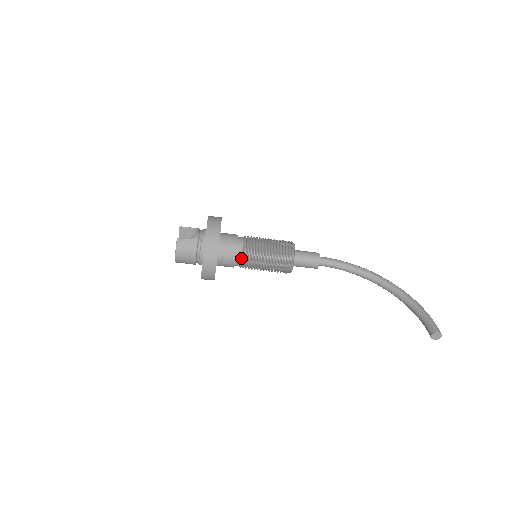
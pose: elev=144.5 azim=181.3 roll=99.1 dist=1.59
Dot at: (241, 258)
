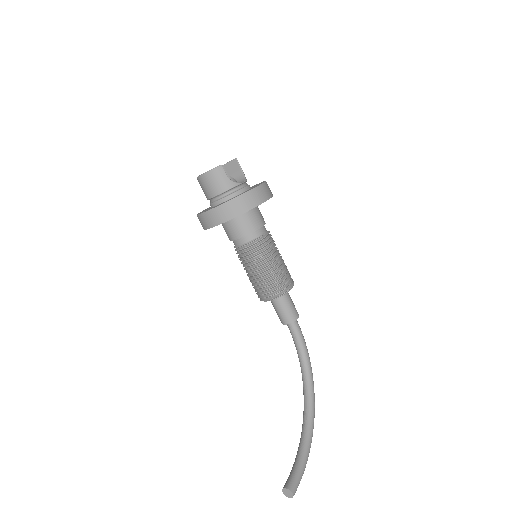
Dot at: (244, 243)
